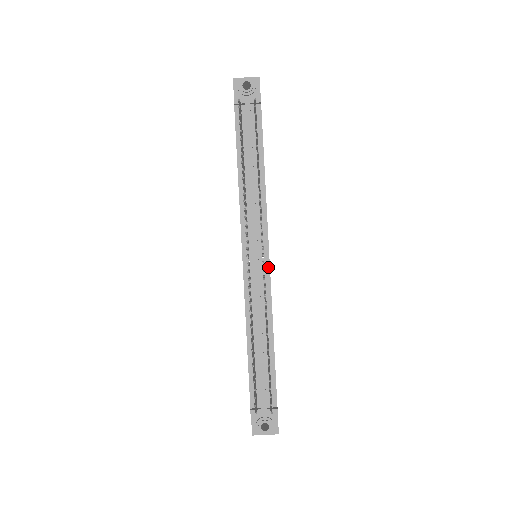
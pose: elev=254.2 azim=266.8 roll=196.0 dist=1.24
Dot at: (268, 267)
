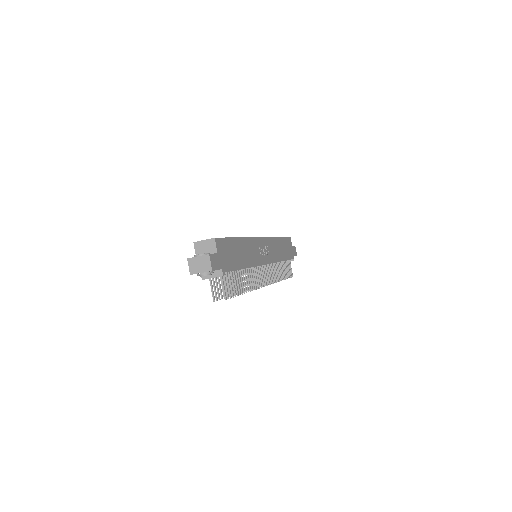
Dot at: occluded
